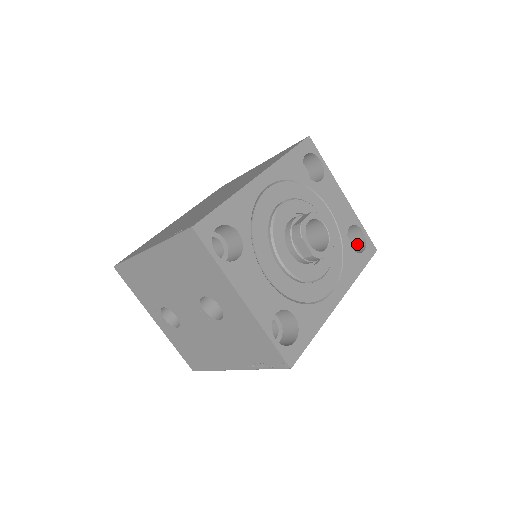
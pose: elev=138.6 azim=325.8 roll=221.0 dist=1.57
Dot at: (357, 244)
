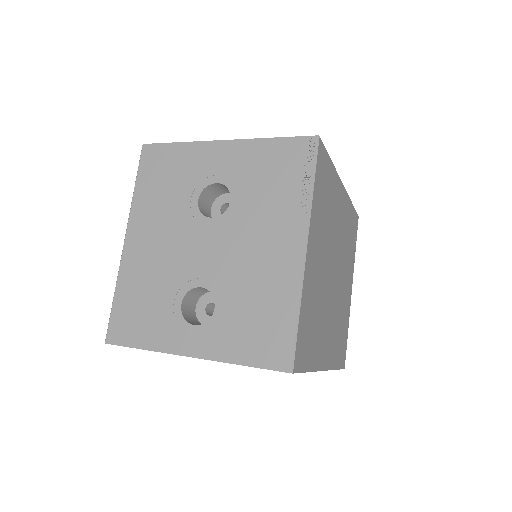
Dot at: occluded
